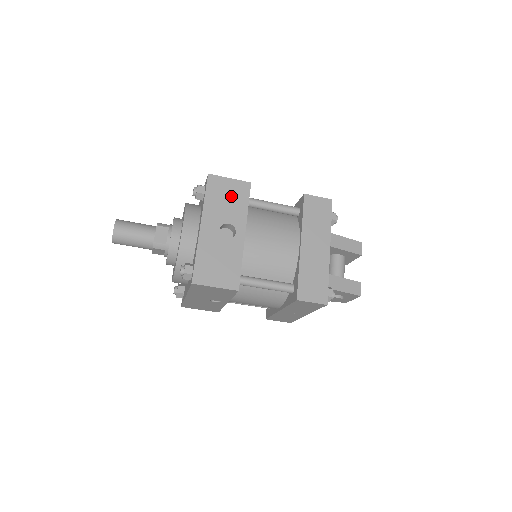
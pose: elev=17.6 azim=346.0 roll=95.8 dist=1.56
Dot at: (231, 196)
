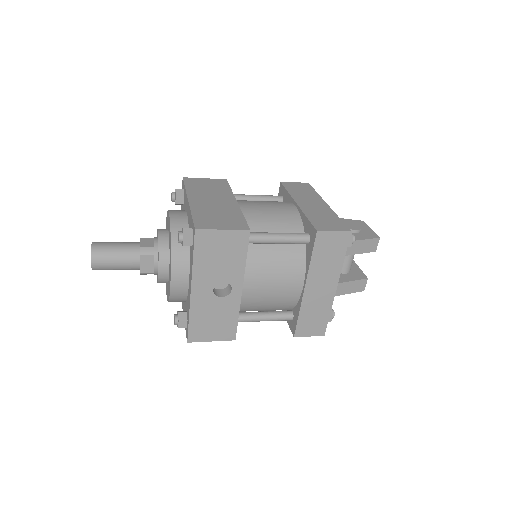
Dot at: (225, 251)
